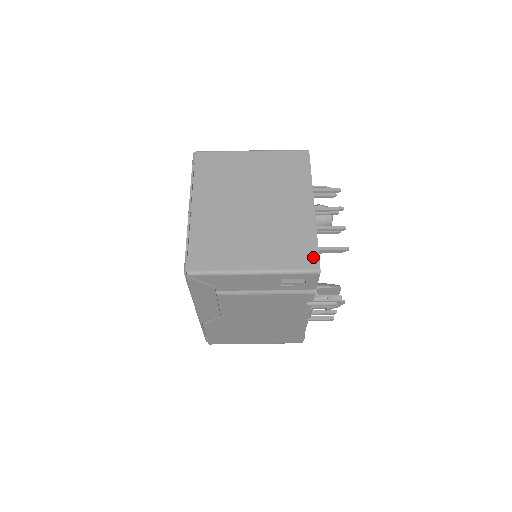
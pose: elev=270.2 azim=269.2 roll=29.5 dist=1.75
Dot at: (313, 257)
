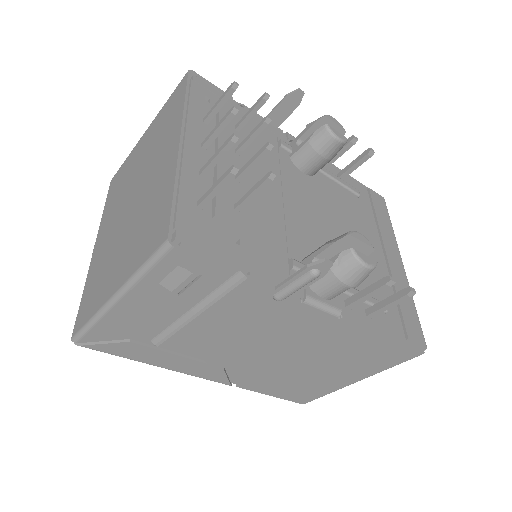
Dot at: (164, 224)
